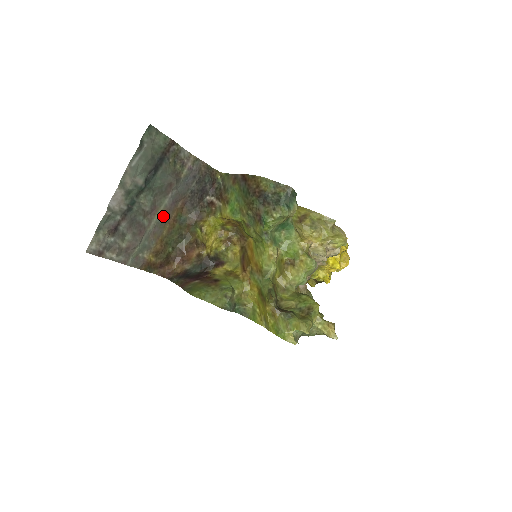
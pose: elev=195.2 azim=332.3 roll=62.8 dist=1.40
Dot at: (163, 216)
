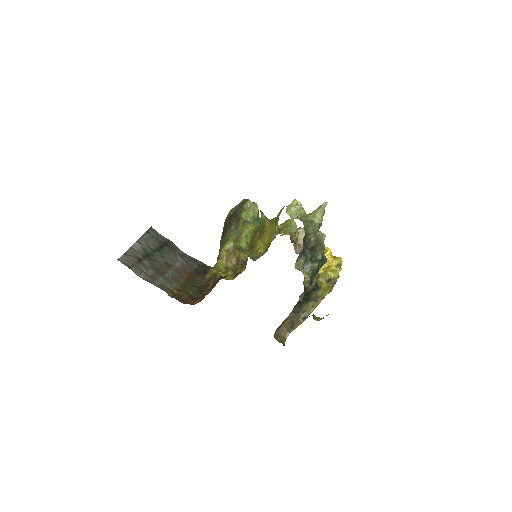
Dot at: (177, 272)
